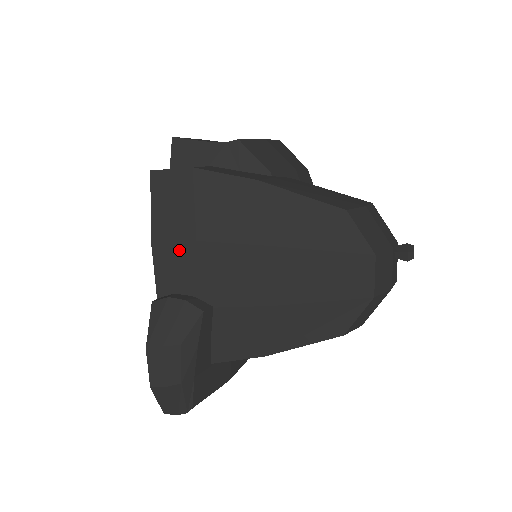
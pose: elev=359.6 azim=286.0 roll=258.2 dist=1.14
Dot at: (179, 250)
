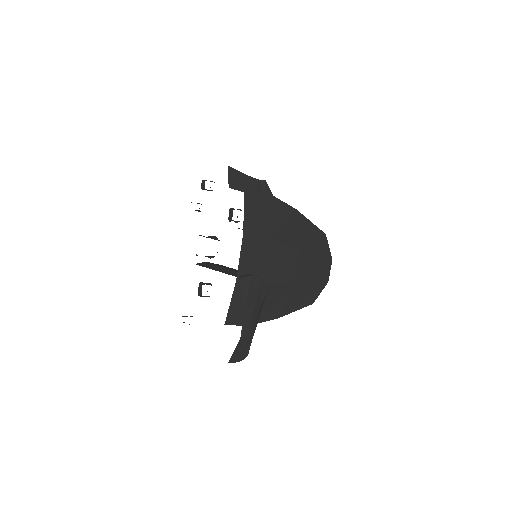
Dot at: (257, 244)
